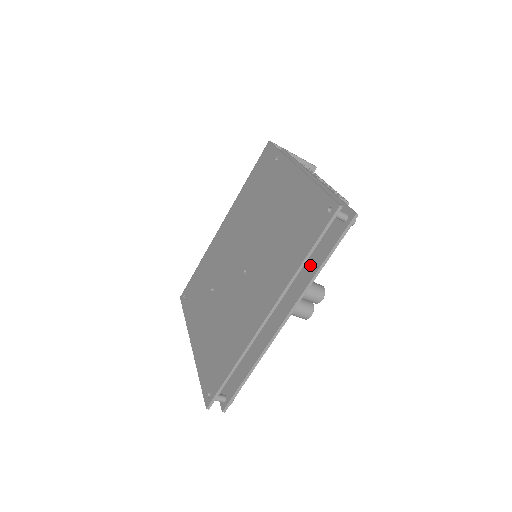
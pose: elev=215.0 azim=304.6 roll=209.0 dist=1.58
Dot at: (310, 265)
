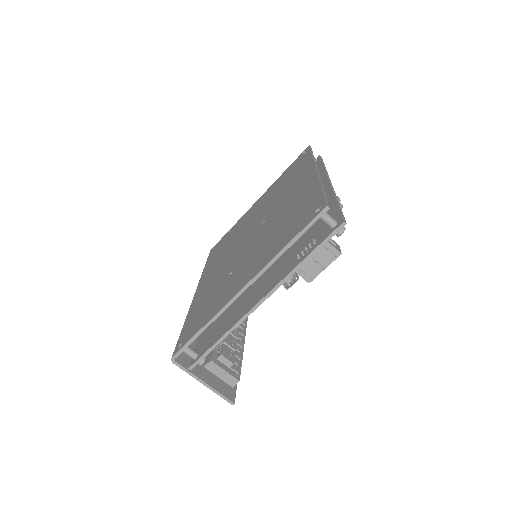
Dot at: occluded
